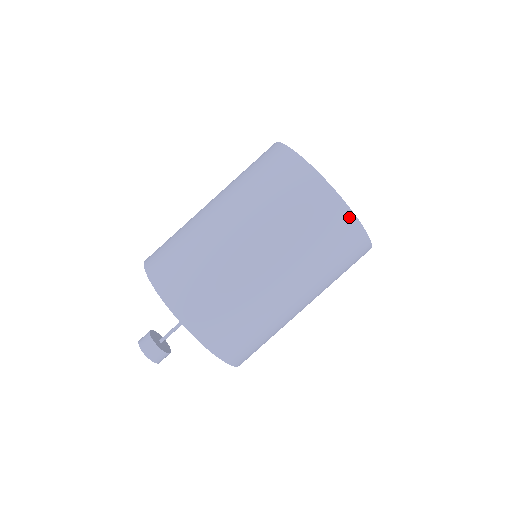
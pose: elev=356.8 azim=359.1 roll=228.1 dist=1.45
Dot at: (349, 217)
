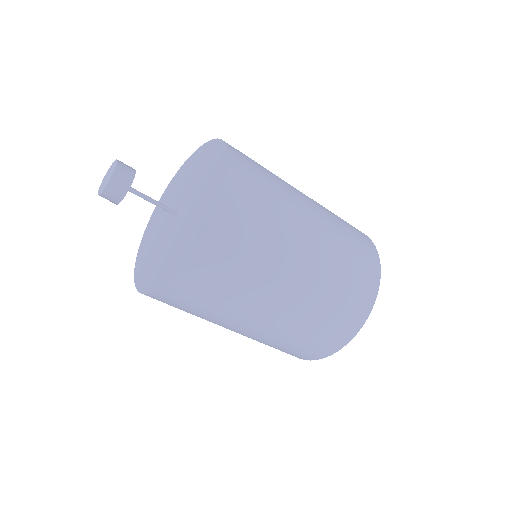
Dot at: (373, 293)
